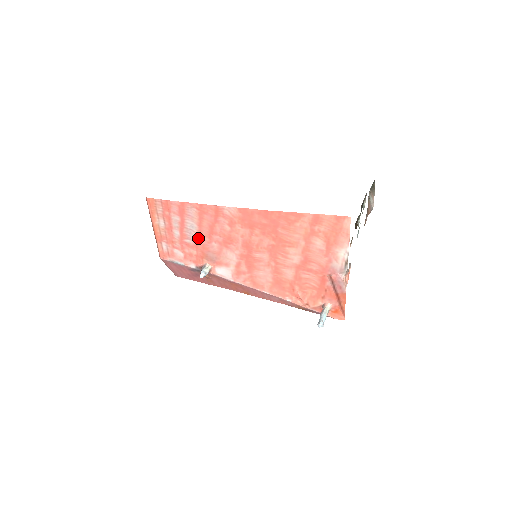
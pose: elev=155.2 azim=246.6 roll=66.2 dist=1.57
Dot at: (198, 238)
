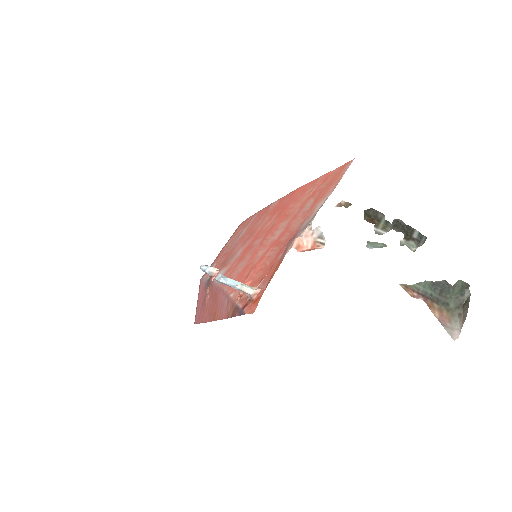
Dot at: (236, 244)
